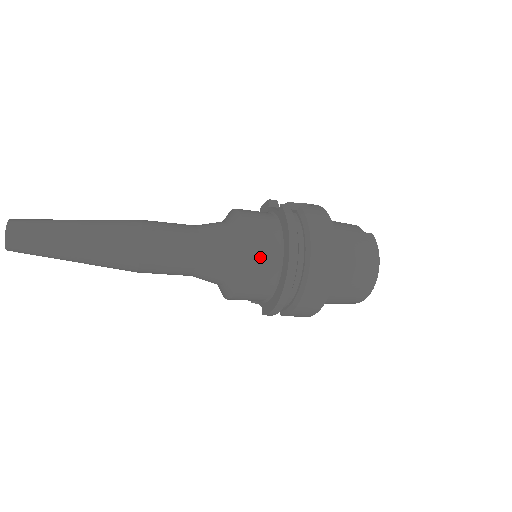
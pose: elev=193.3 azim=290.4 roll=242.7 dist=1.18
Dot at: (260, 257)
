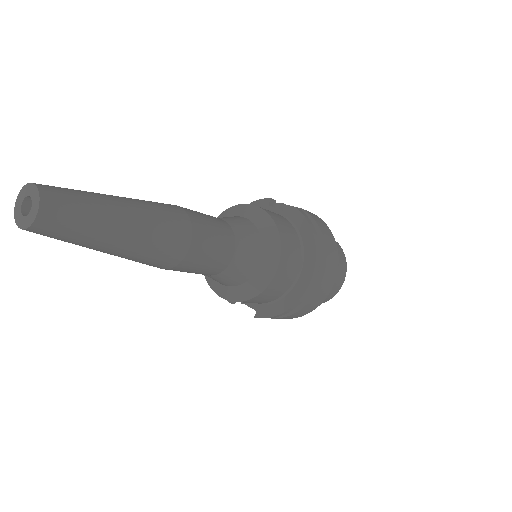
Dot at: (289, 262)
